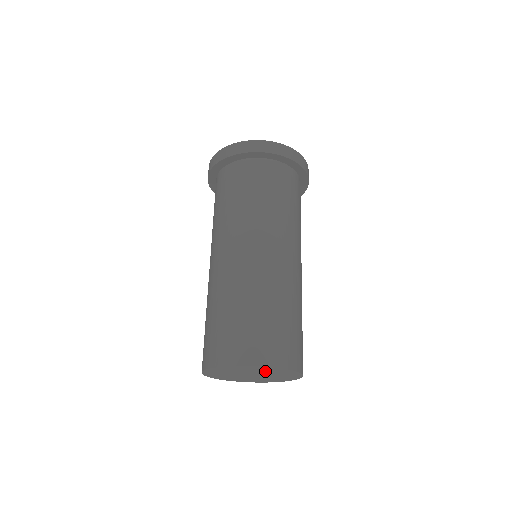
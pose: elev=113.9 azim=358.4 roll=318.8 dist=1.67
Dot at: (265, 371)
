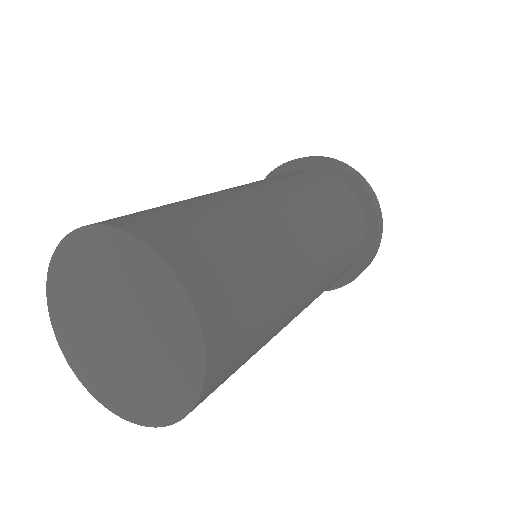
Dot at: (99, 276)
